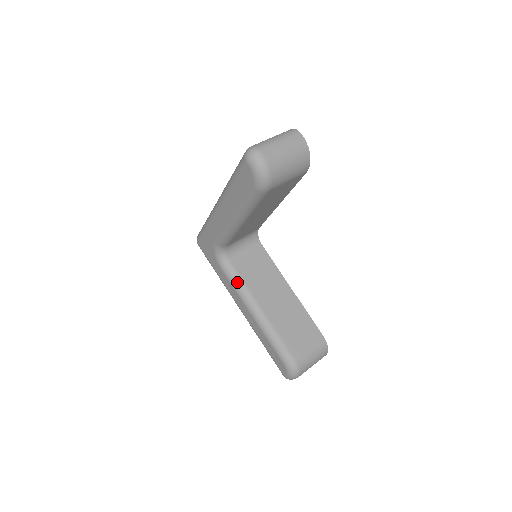
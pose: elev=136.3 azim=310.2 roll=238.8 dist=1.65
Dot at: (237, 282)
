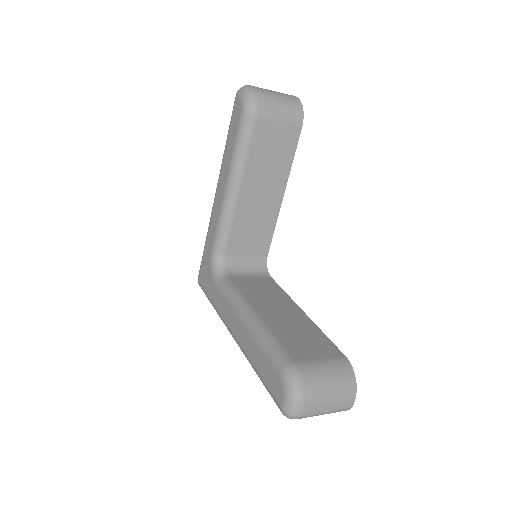
Dot at: (231, 291)
